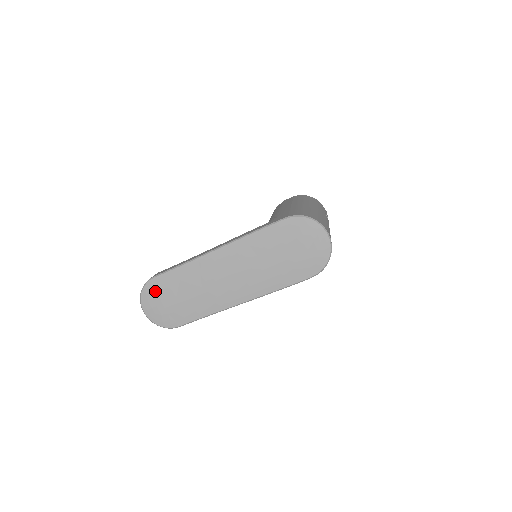
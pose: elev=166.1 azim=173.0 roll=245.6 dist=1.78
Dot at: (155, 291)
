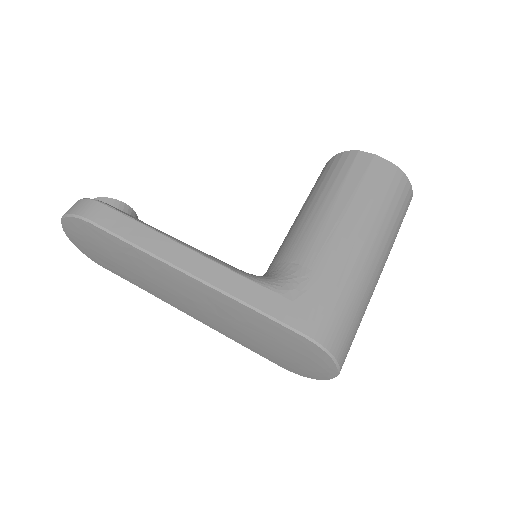
Dot at: (86, 232)
